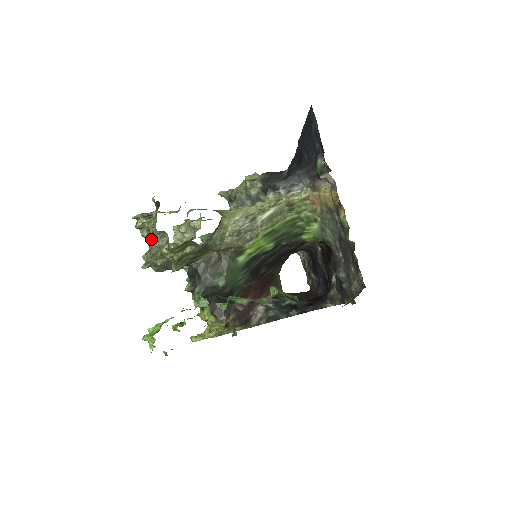
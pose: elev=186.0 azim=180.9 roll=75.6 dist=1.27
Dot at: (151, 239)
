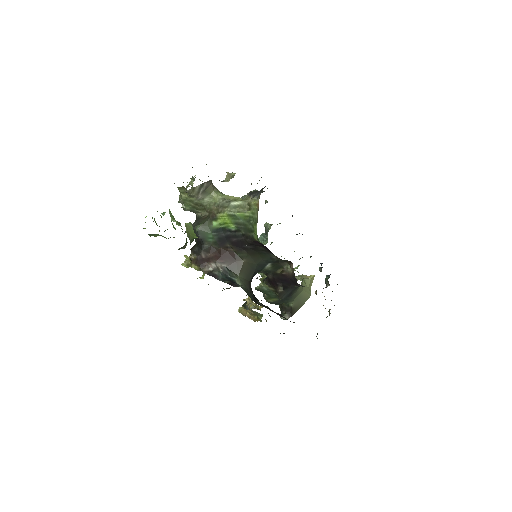
Dot at: occluded
